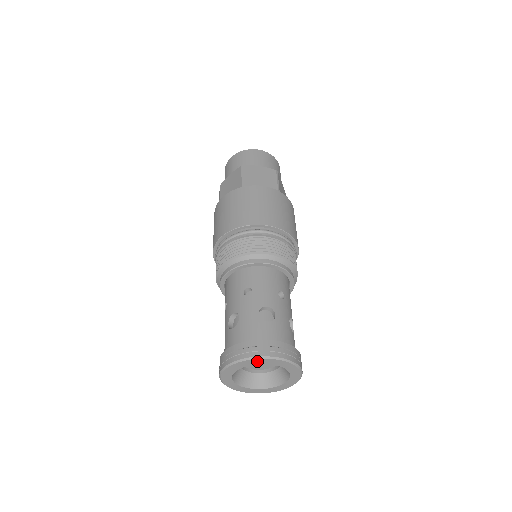
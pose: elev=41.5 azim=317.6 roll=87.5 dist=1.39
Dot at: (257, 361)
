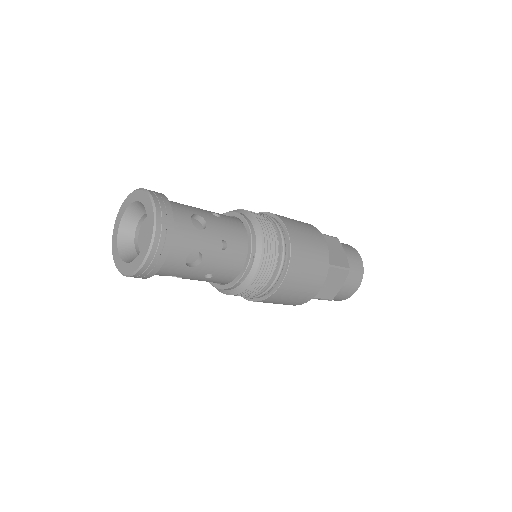
Dot at: (131, 198)
